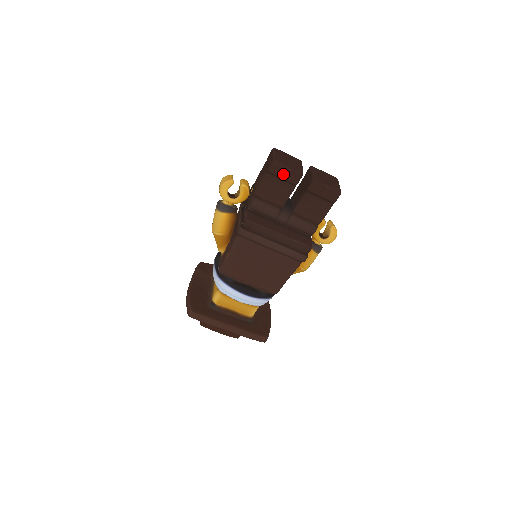
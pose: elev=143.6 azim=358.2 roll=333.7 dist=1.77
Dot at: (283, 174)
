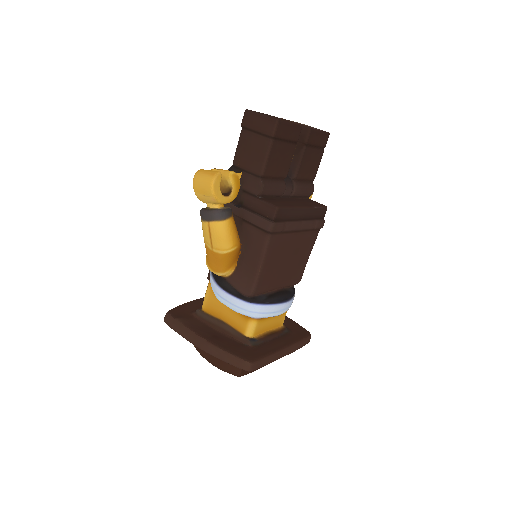
Dot at: (287, 133)
